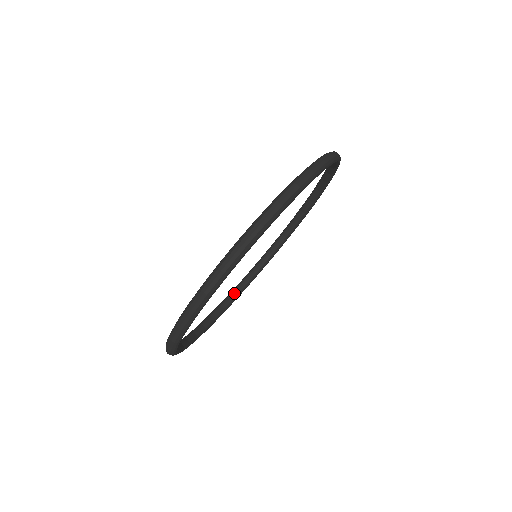
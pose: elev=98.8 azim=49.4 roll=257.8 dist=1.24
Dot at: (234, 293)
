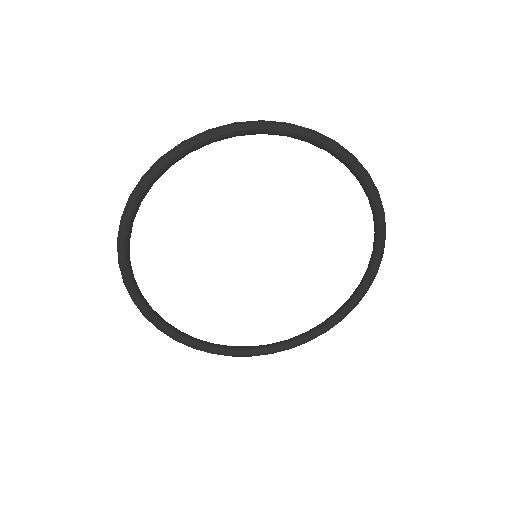
Dot at: occluded
